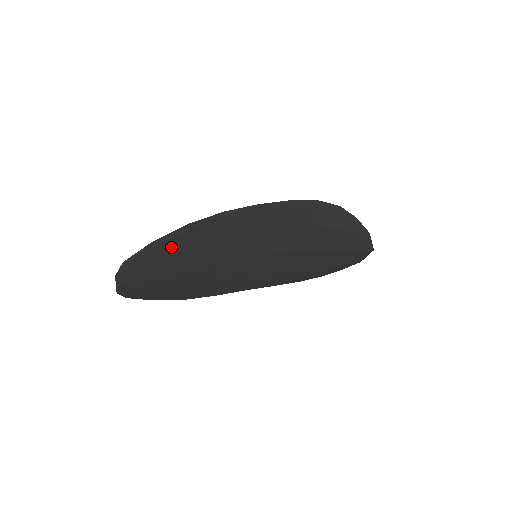
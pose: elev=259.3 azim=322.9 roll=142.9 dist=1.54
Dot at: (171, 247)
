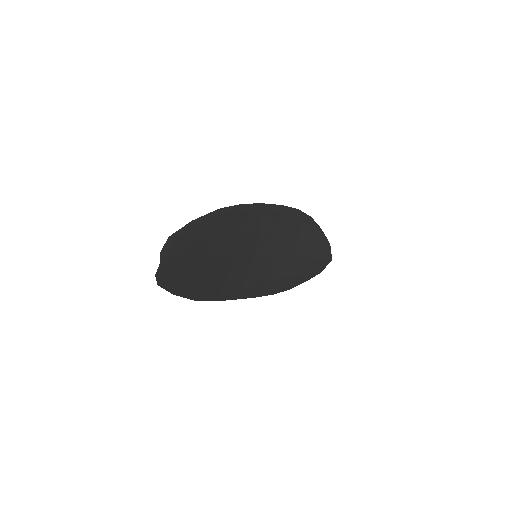
Dot at: (205, 229)
